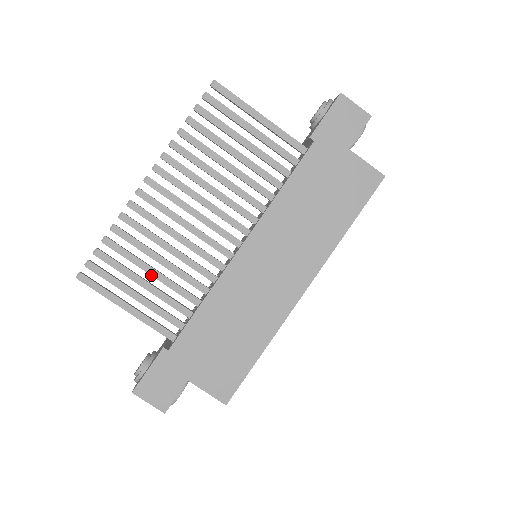
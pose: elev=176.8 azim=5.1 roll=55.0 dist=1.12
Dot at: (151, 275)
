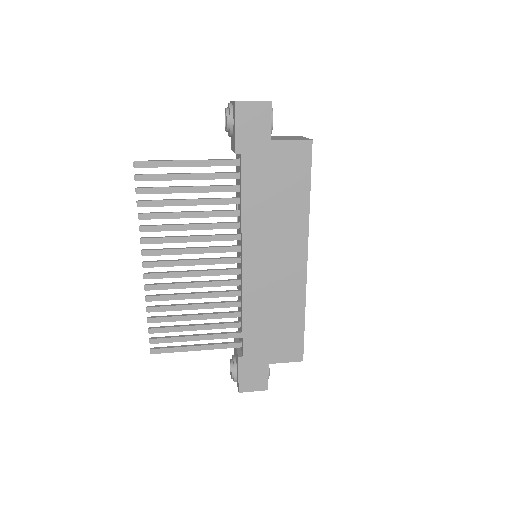
Dot at: occluded
